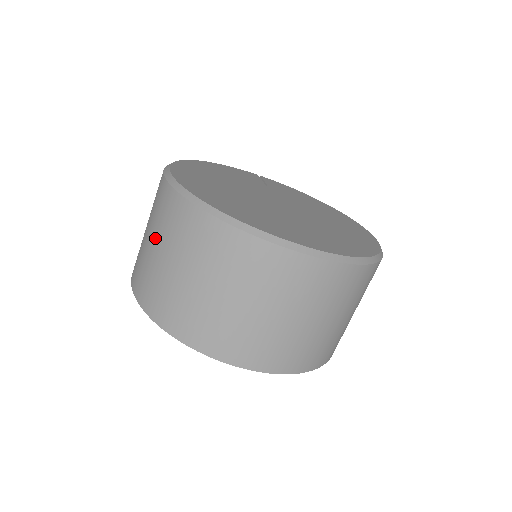
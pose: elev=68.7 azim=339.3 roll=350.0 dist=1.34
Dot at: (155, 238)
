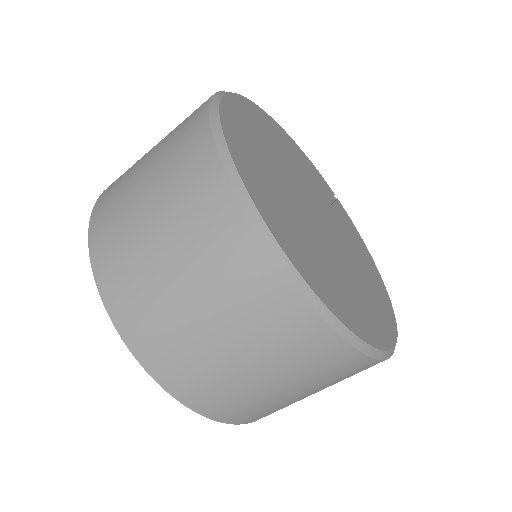
Dot at: (160, 142)
